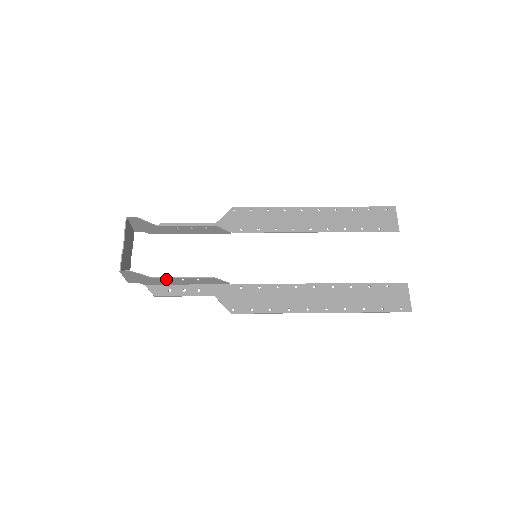
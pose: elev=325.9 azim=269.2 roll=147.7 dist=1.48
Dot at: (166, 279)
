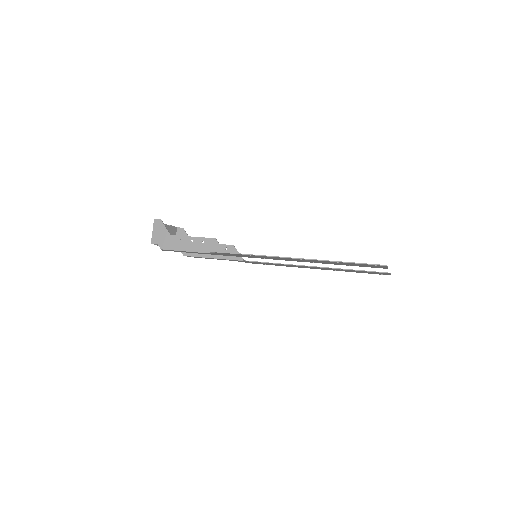
Dot at: (180, 239)
